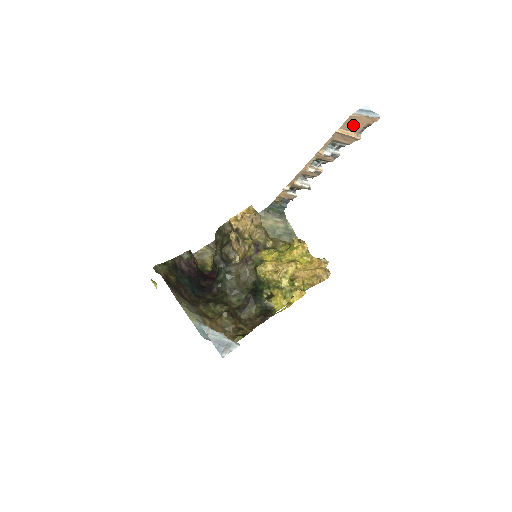
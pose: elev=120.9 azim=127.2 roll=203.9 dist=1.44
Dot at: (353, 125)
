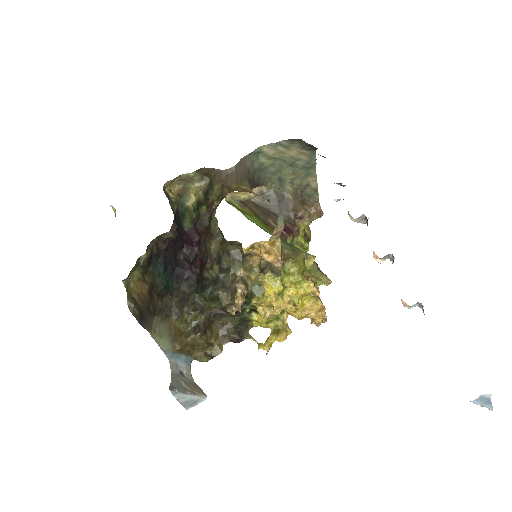
Dot at: occluded
